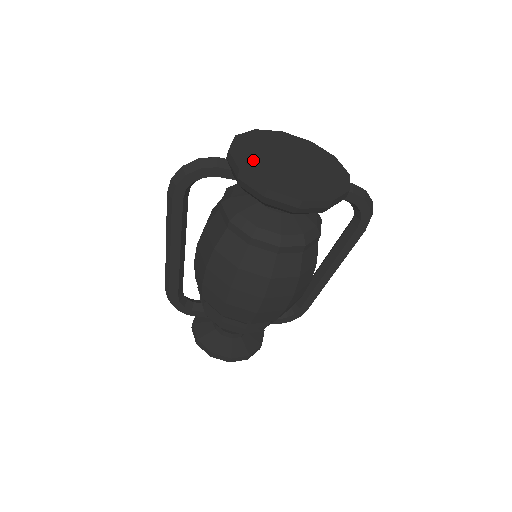
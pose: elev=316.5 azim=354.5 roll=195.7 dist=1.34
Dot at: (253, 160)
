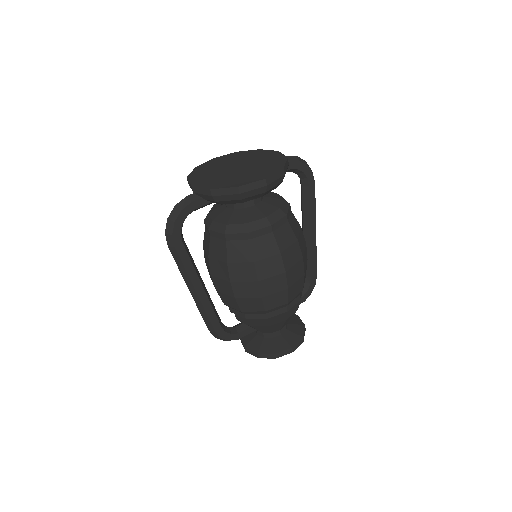
Dot at: (212, 180)
